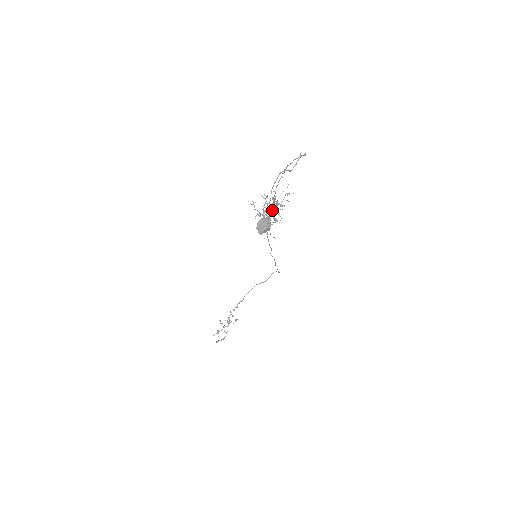
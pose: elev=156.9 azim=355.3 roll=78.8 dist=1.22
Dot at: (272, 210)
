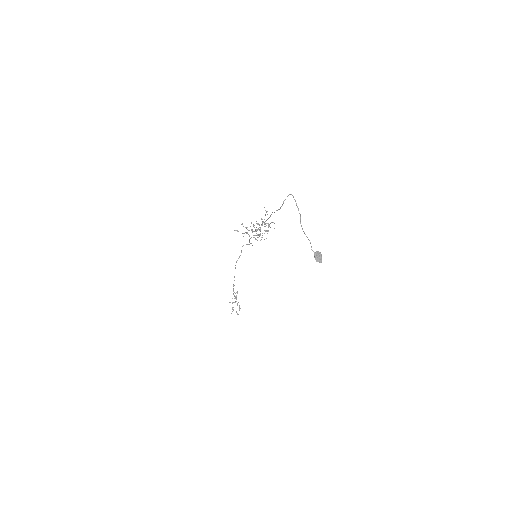
Dot at: occluded
